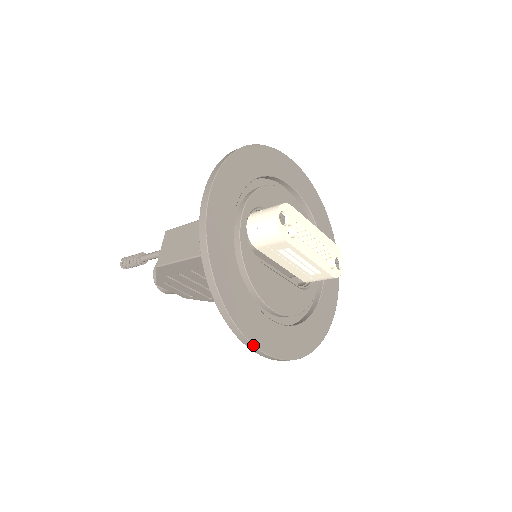
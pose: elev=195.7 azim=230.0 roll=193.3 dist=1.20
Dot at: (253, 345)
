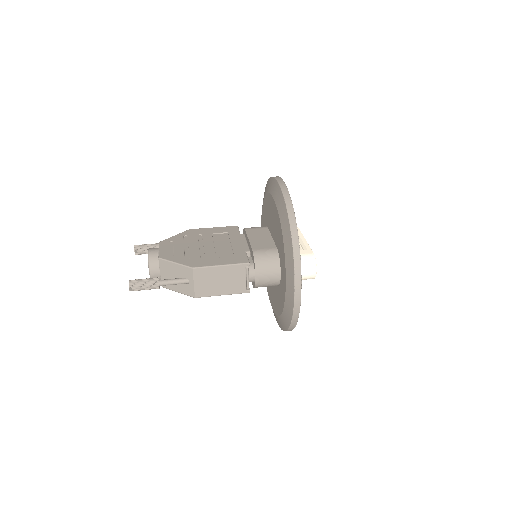
Dot at: occluded
